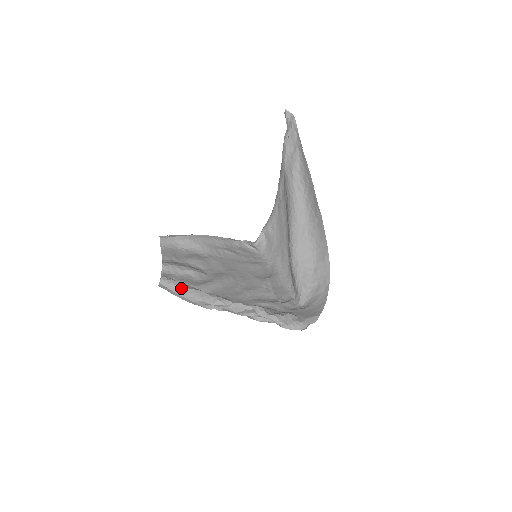
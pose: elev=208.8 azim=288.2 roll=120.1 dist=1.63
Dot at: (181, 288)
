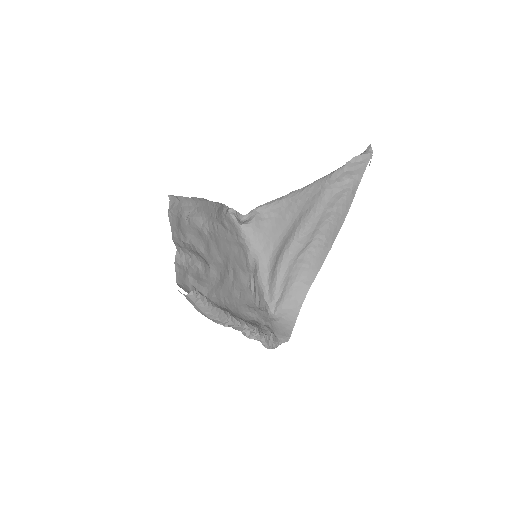
Dot at: (206, 305)
